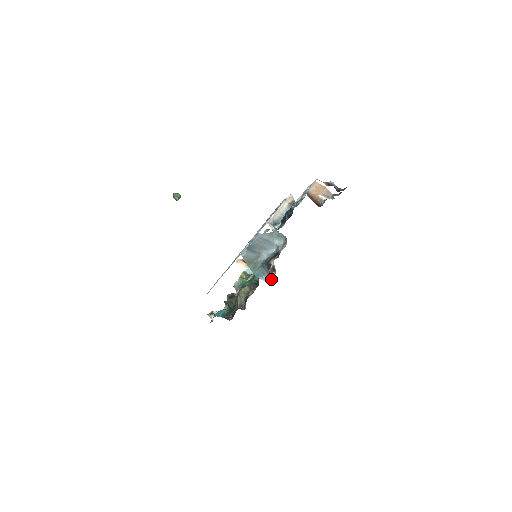
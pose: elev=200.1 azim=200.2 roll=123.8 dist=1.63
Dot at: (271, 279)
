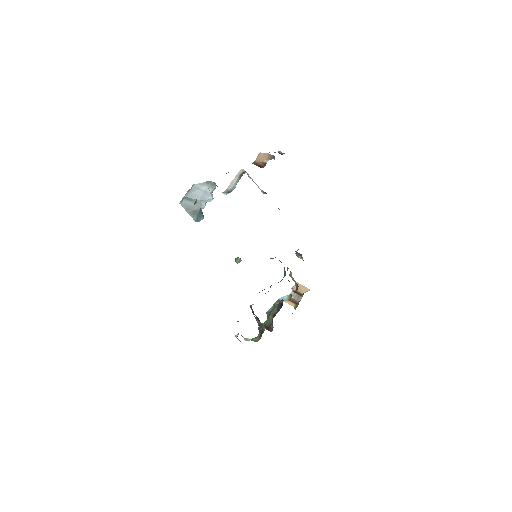
Dot at: (203, 217)
